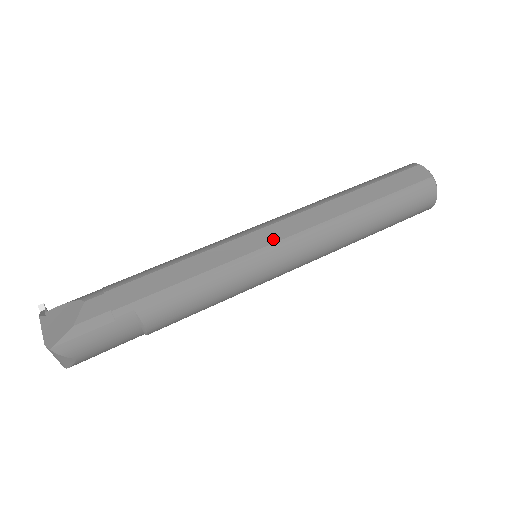
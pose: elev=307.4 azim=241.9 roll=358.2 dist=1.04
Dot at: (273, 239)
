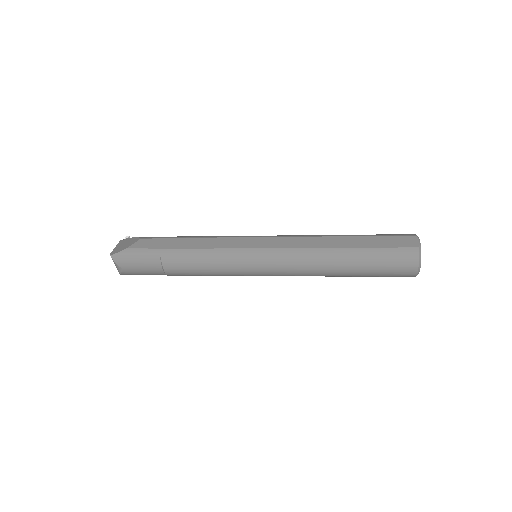
Dot at: (264, 246)
